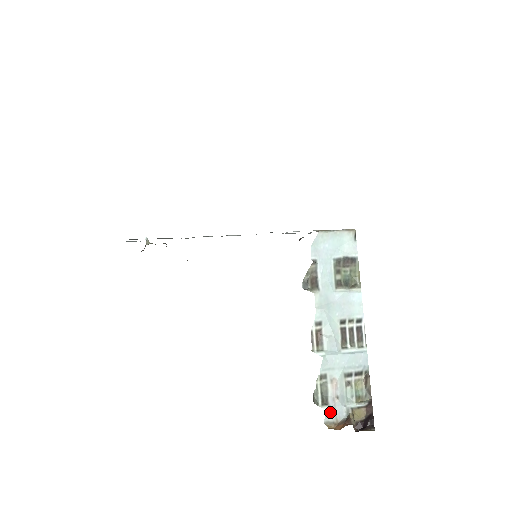
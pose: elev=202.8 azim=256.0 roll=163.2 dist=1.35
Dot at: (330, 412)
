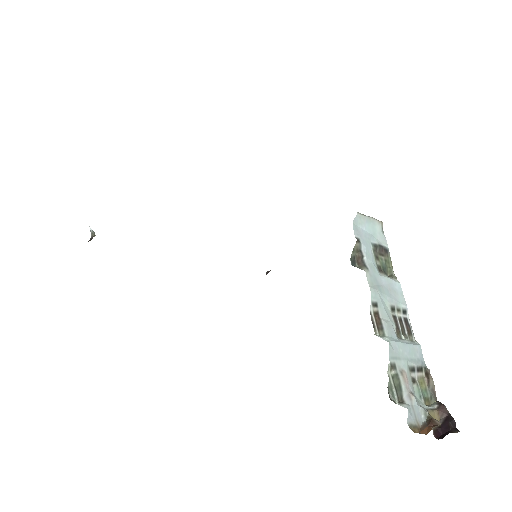
Dot at: (410, 412)
